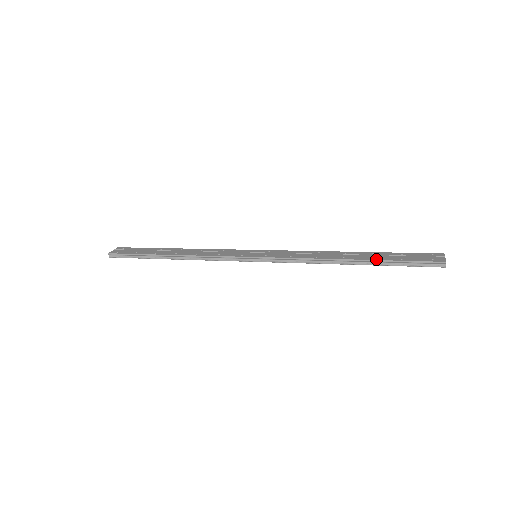
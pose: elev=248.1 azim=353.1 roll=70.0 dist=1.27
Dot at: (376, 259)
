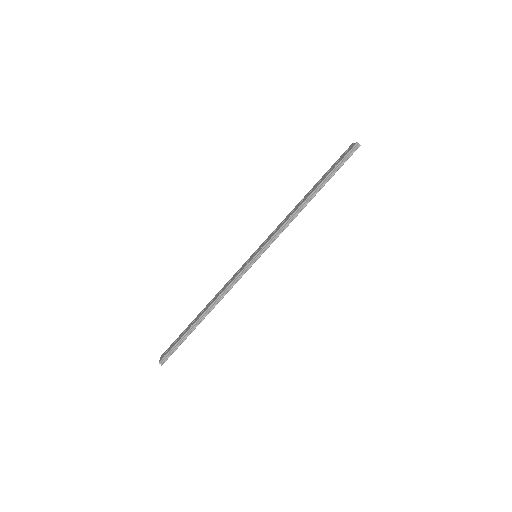
Dot at: (323, 180)
